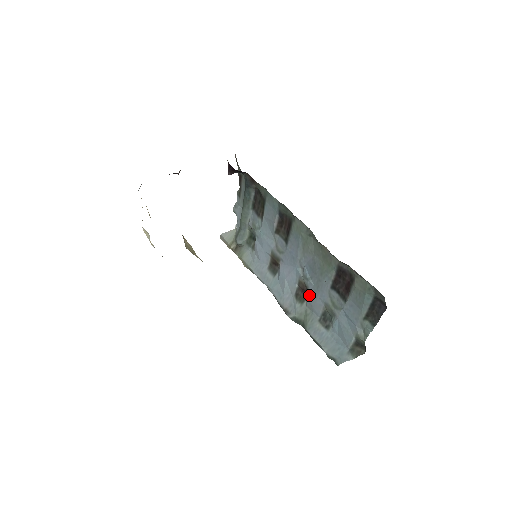
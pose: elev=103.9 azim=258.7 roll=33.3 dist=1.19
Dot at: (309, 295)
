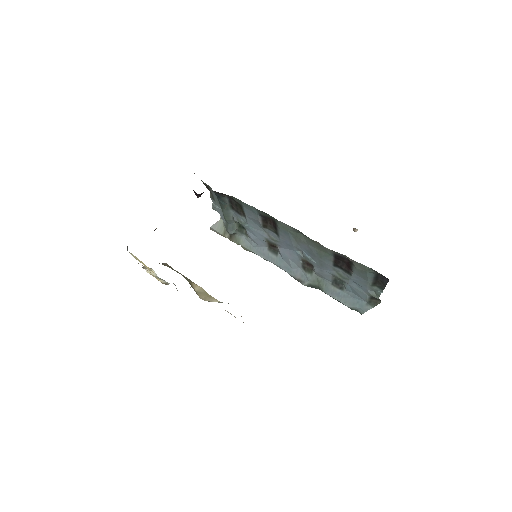
Dot at: (315, 269)
